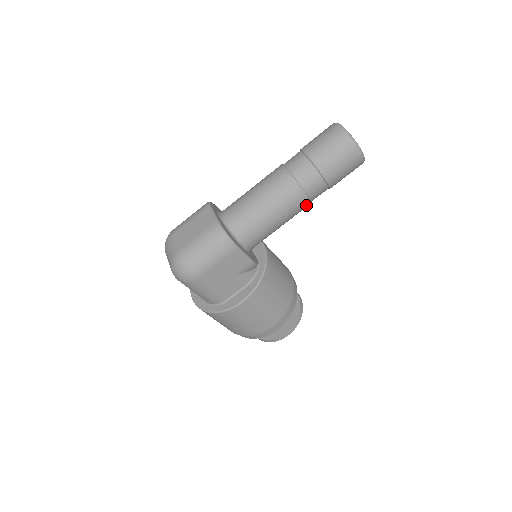
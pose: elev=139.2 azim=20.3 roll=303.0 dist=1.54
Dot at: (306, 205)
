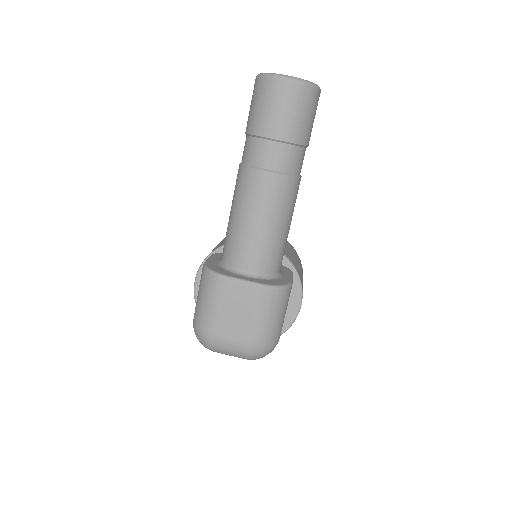
Dot at: occluded
